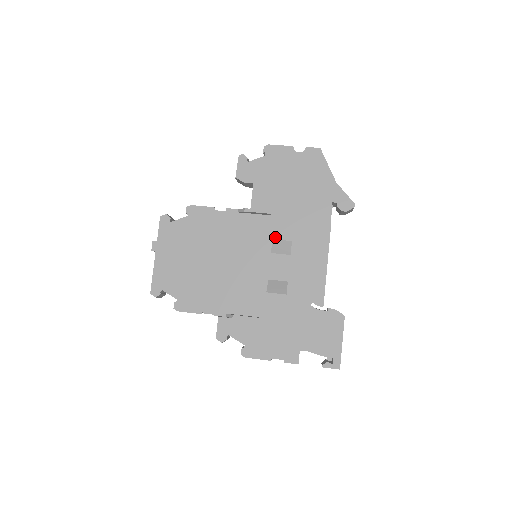
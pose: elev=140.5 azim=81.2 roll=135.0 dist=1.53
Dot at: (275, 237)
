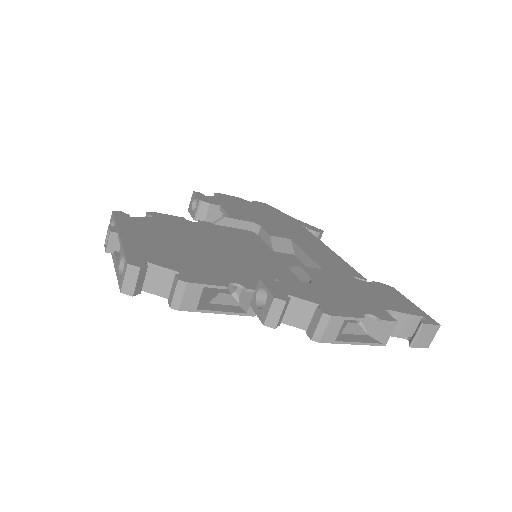
Dot at: (272, 235)
